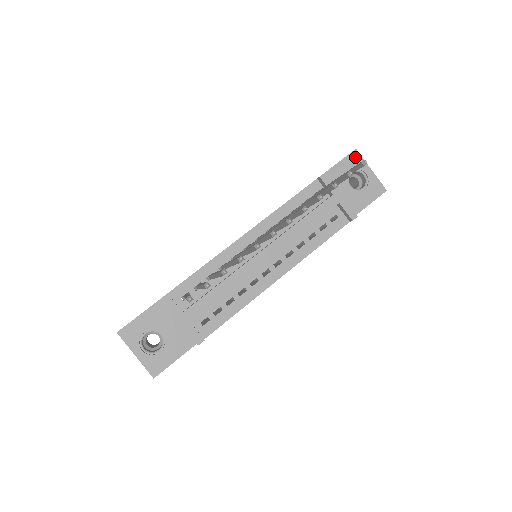
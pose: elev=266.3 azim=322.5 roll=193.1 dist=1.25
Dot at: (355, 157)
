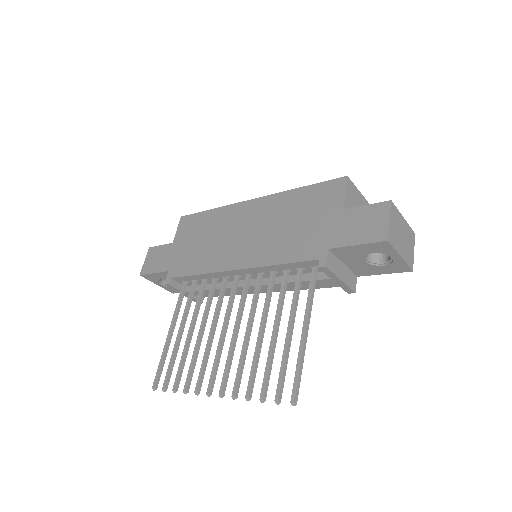
Dot at: (383, 246)
